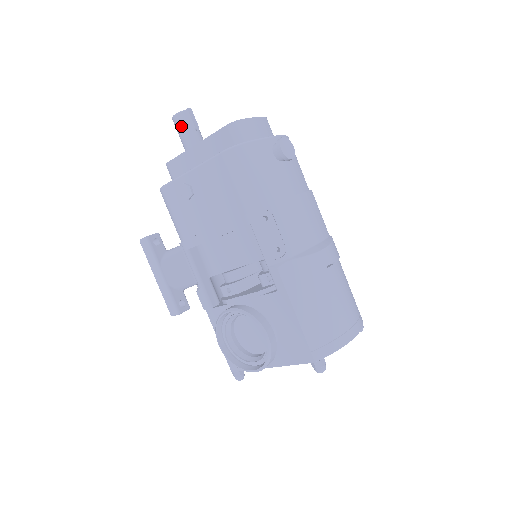
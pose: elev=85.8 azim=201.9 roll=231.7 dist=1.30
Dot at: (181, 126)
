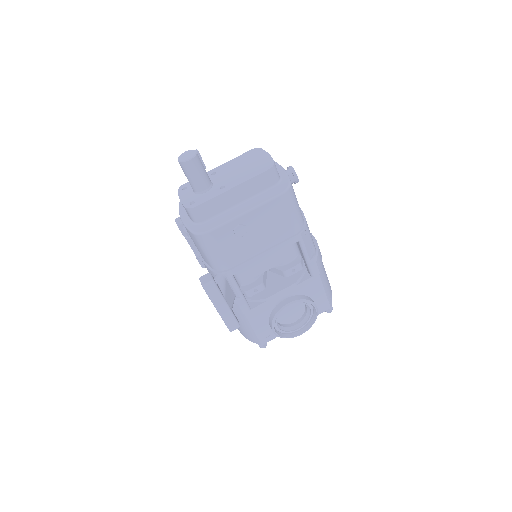
Dot at: (197, 169)
